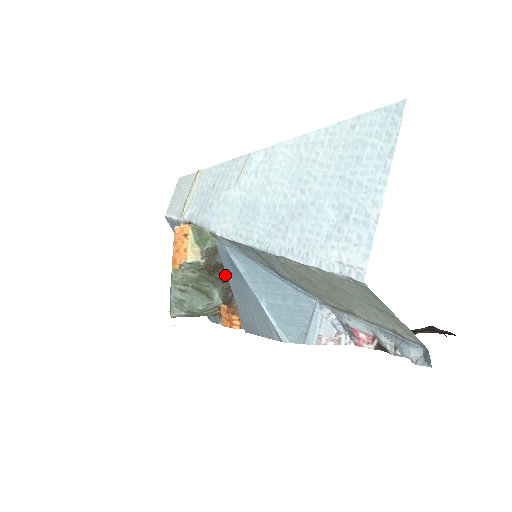
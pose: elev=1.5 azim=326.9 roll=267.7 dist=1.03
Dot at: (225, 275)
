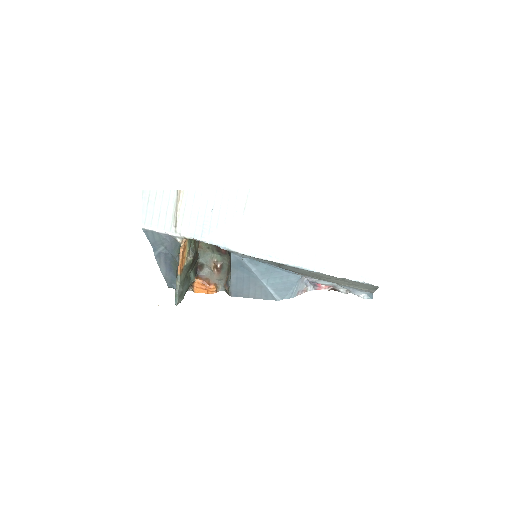
Dot at: (196, 259)
